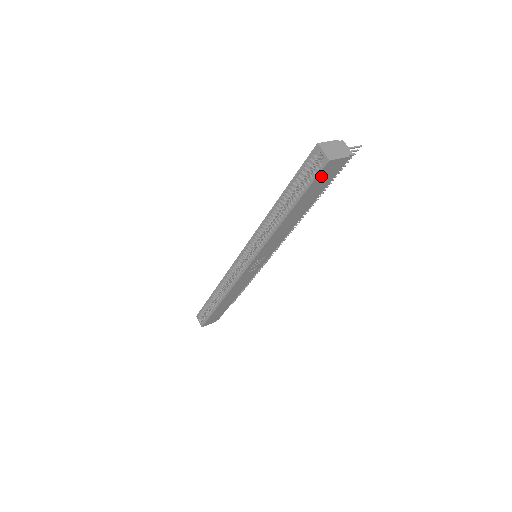
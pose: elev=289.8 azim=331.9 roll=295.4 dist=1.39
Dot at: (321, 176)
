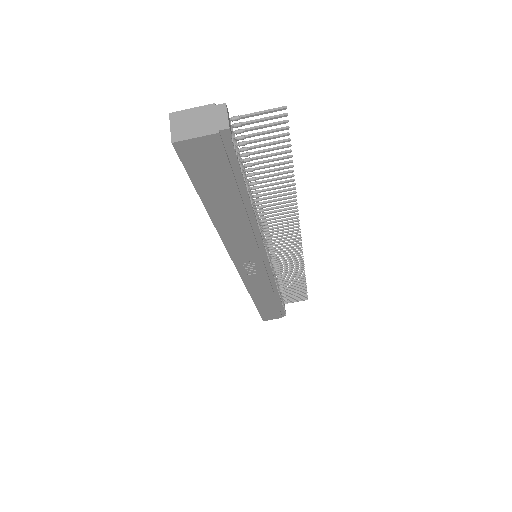
Dot at: (195, 164)
